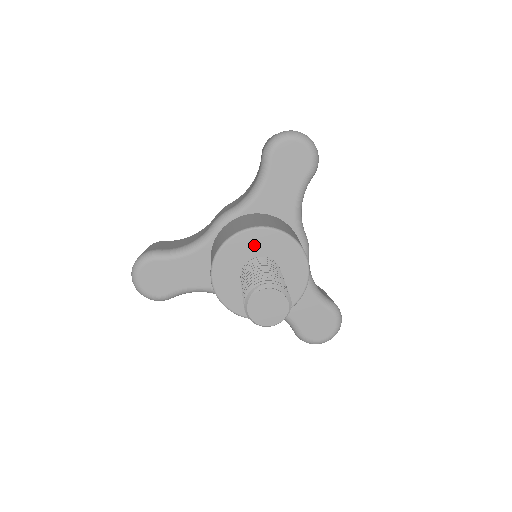
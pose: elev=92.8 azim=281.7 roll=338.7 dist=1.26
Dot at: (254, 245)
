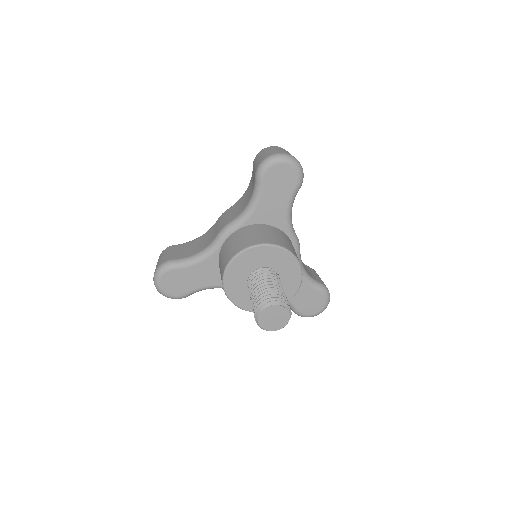
Dot at: (256, 259)
